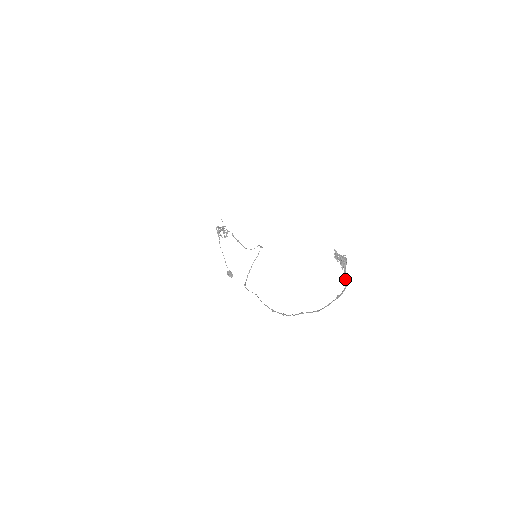
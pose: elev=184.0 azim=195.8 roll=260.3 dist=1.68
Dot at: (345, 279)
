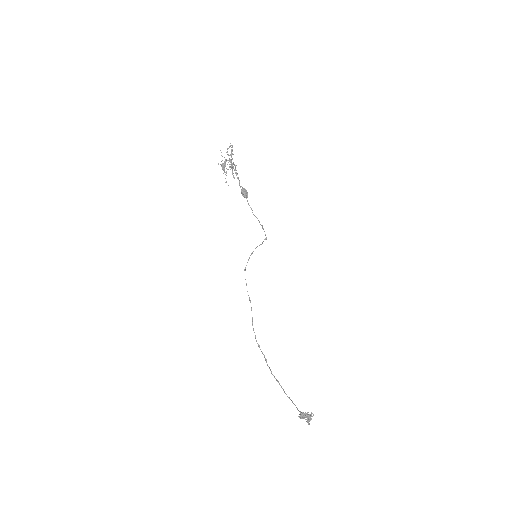
Dot at: occluded
